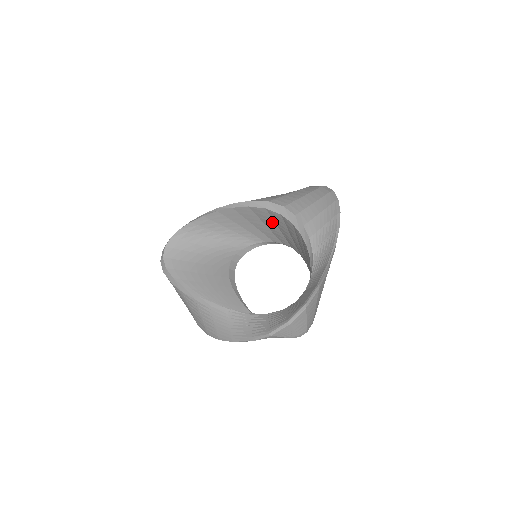
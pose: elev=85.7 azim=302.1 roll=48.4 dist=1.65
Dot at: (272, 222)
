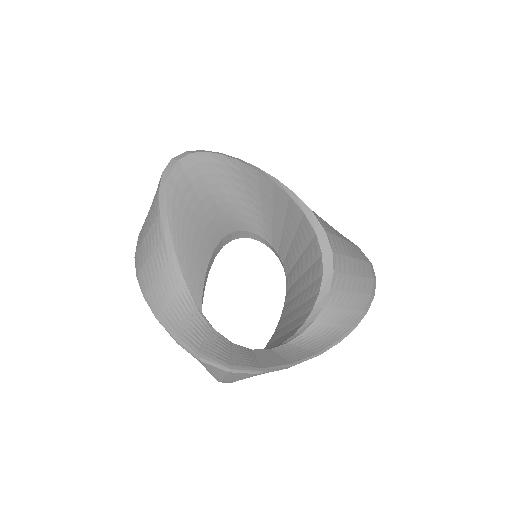
Dot at: (303, 246)
